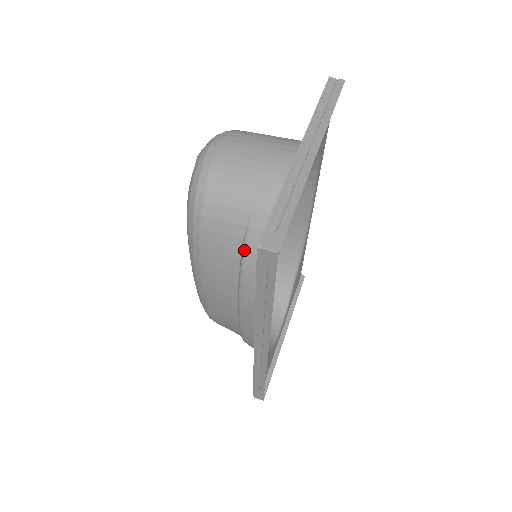
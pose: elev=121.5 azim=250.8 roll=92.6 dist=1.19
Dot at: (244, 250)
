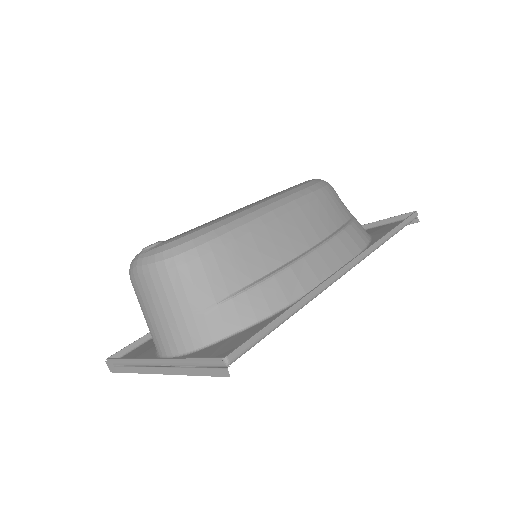
Dot at: occluded
